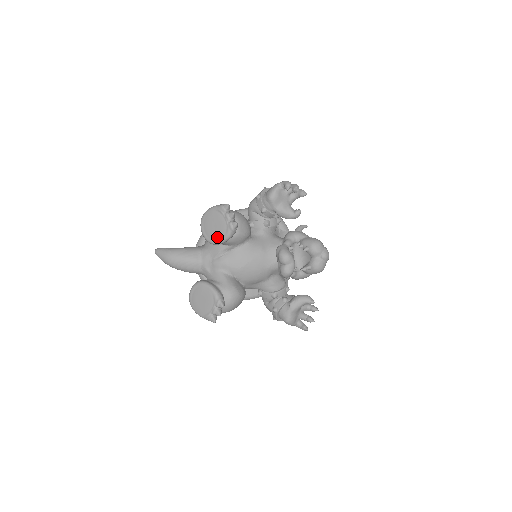
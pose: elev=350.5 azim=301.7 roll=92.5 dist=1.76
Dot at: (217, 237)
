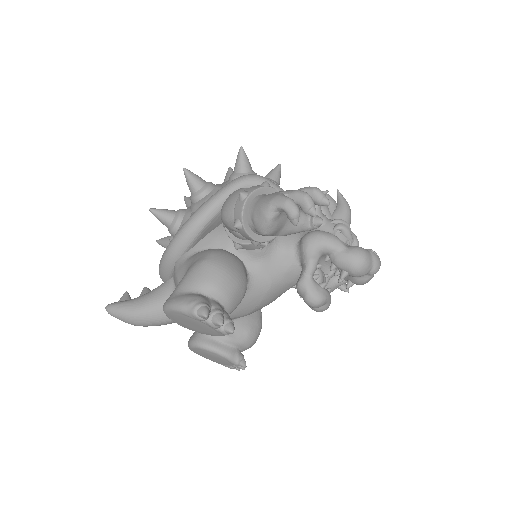
Dot at: (204, 333)
